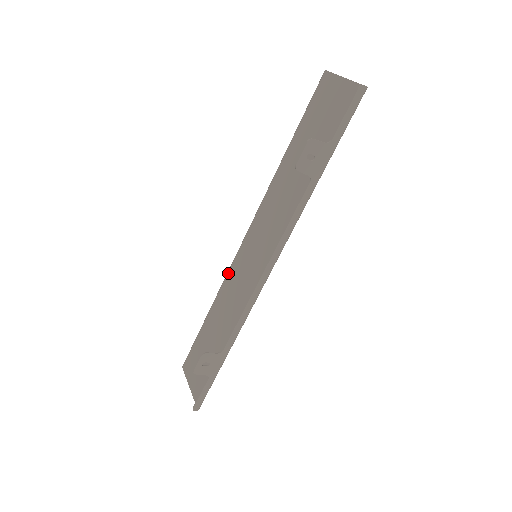
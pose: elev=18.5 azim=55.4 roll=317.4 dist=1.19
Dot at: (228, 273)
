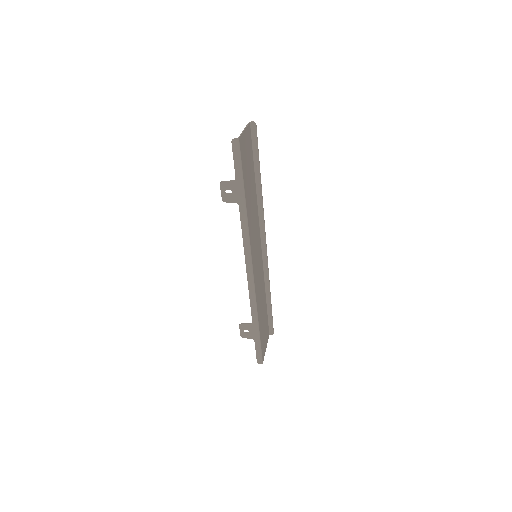
Dot at: (262, 268)
